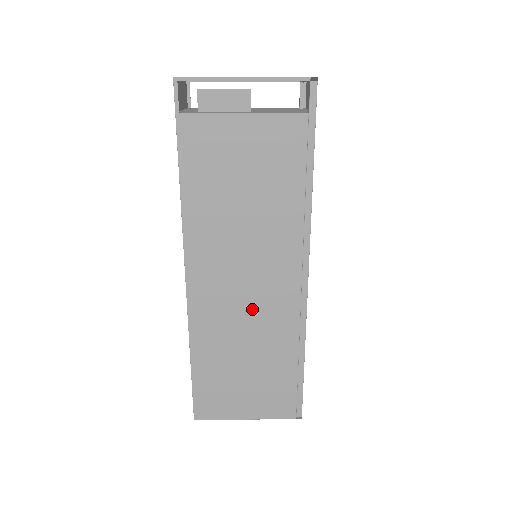
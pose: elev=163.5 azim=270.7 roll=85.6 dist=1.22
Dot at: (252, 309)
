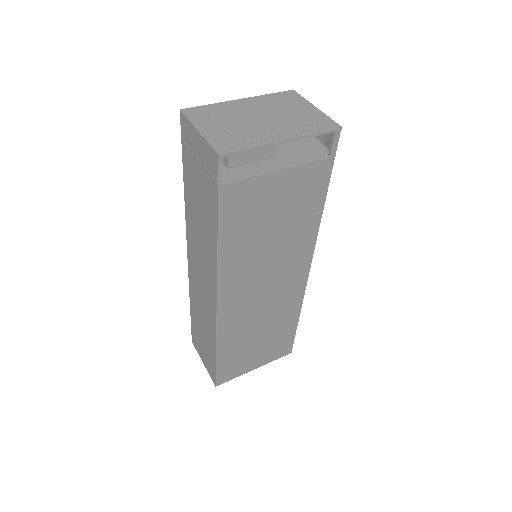
Dot at: (267, 304)
